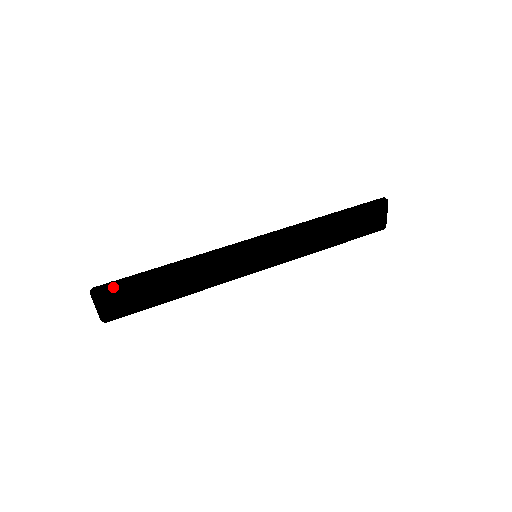
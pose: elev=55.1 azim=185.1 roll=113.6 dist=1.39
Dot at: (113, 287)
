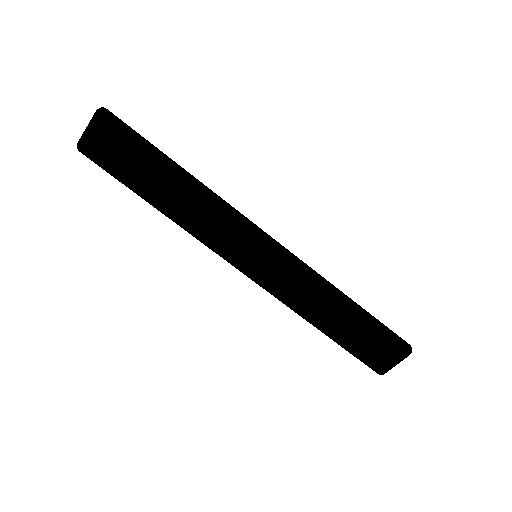
Dot at: (120, 126)
